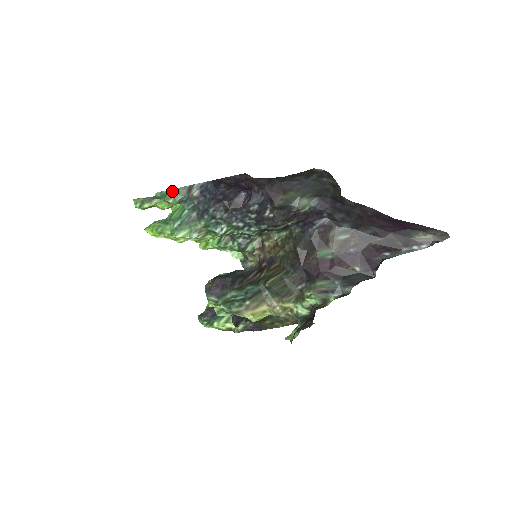
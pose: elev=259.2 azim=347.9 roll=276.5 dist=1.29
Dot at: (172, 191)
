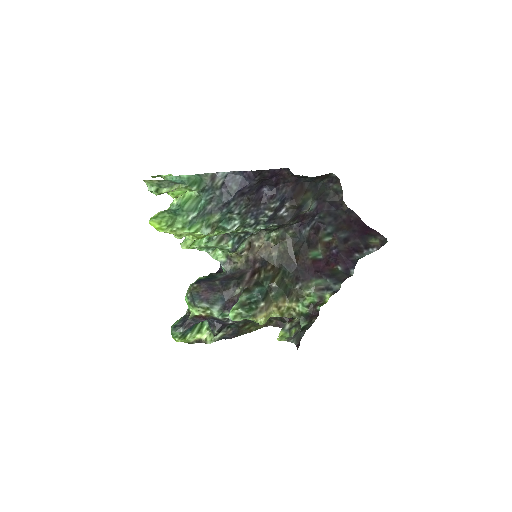
Dot at: (196, 177)
